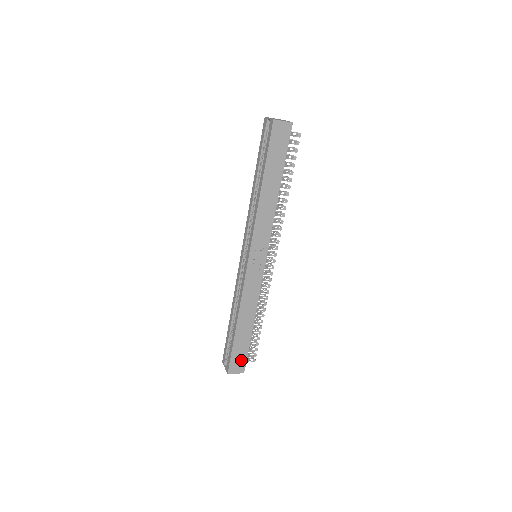
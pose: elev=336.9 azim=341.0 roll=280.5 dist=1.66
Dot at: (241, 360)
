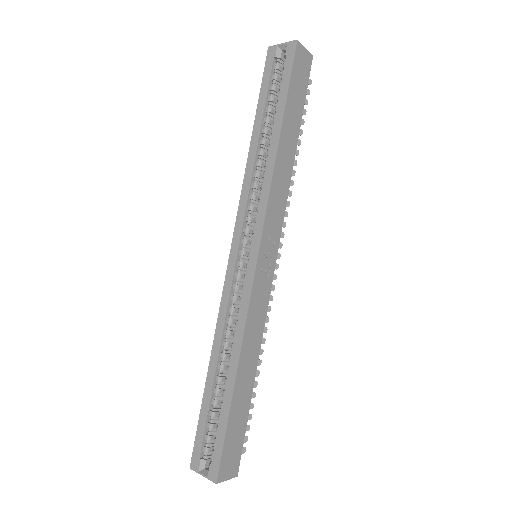
Dot at: (235, 450)
